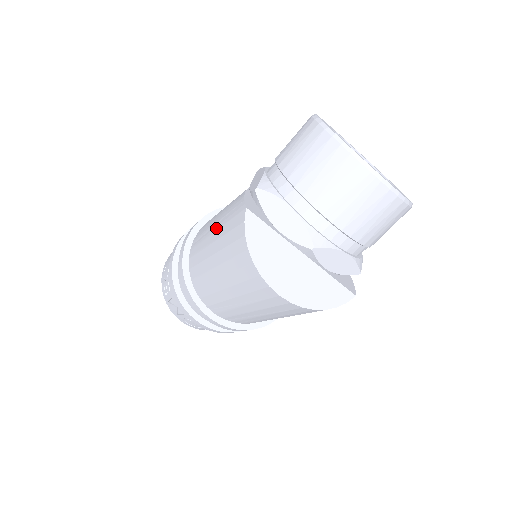
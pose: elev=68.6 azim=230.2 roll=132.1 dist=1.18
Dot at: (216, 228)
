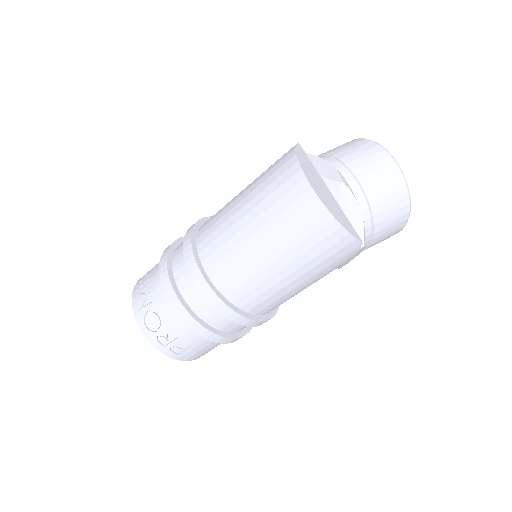
Dot at: occluded
